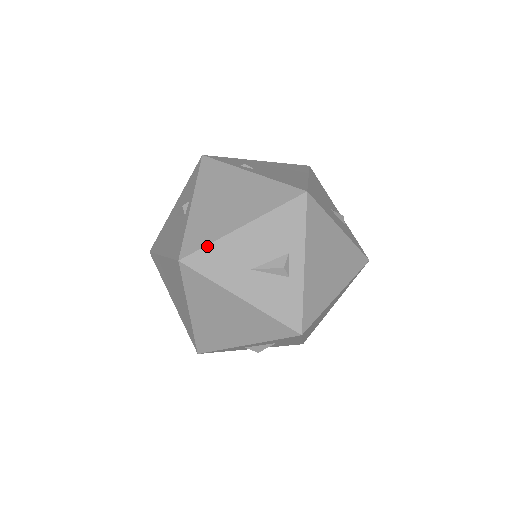
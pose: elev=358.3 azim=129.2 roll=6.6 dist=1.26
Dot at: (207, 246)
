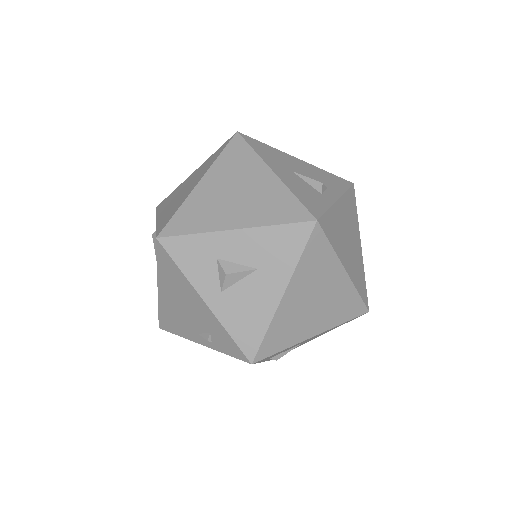
Dot at: (265, 144)
